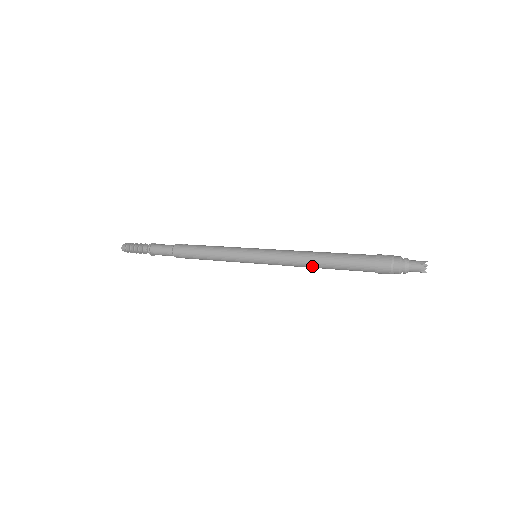
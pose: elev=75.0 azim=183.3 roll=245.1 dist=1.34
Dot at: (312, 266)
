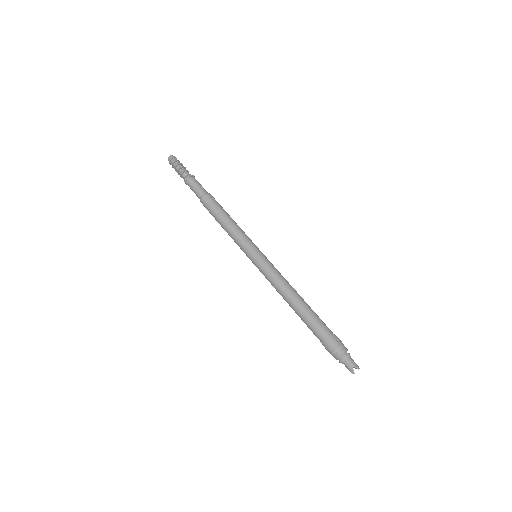
Dot at: (286, 301)
